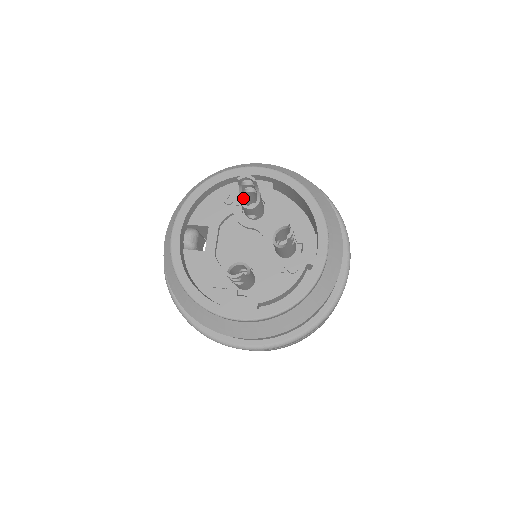
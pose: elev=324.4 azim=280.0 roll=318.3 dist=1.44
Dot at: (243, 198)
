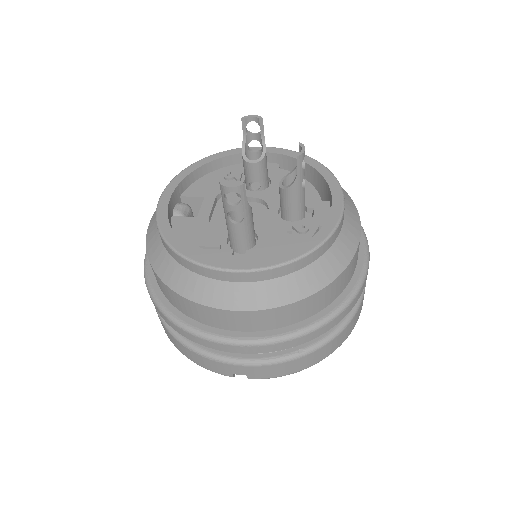
Dot at: occluded
